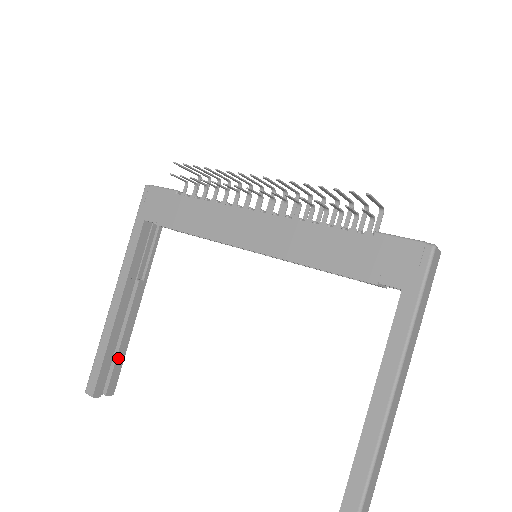
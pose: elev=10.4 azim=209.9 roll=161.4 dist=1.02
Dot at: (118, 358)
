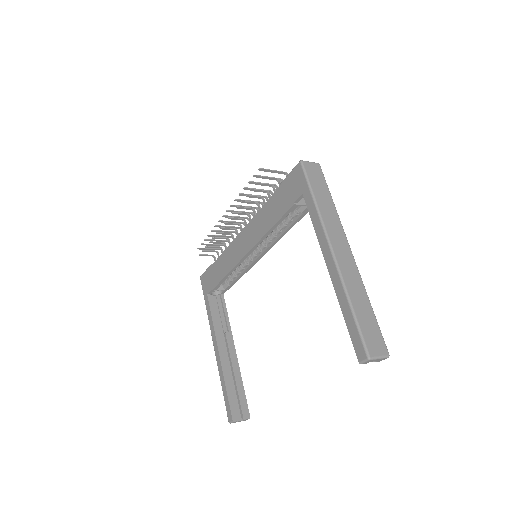
Dot at: (239, 389)
